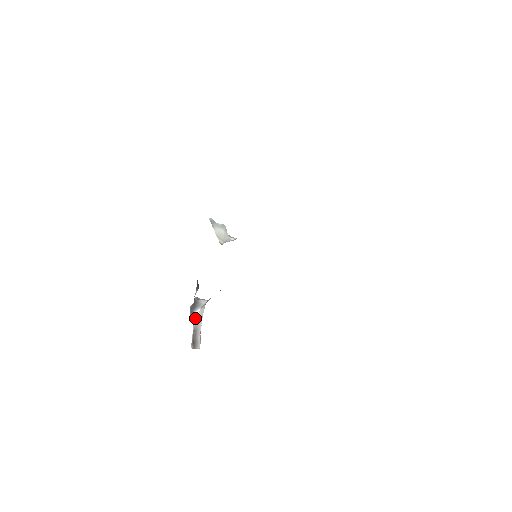
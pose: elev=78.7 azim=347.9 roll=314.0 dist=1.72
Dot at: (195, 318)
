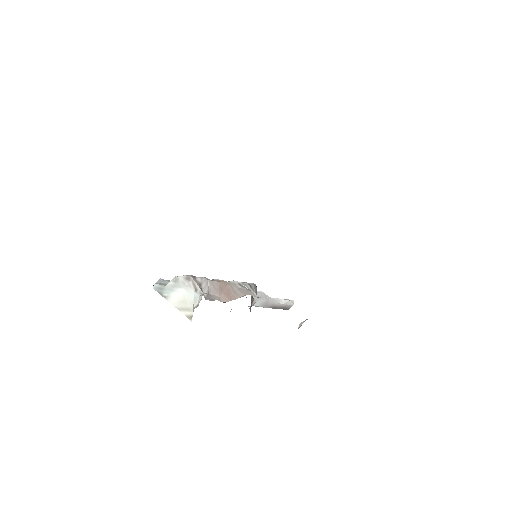
Dot at: occluded
